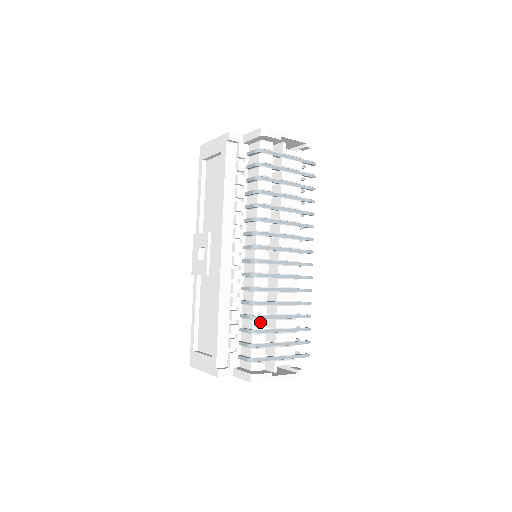
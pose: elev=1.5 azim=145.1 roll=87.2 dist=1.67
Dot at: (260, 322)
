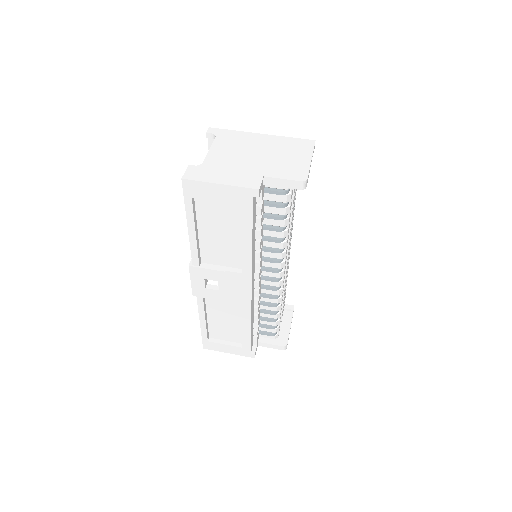
Dot at: occluded
